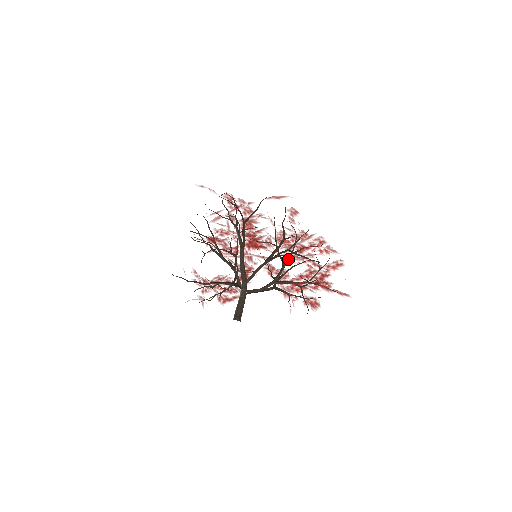
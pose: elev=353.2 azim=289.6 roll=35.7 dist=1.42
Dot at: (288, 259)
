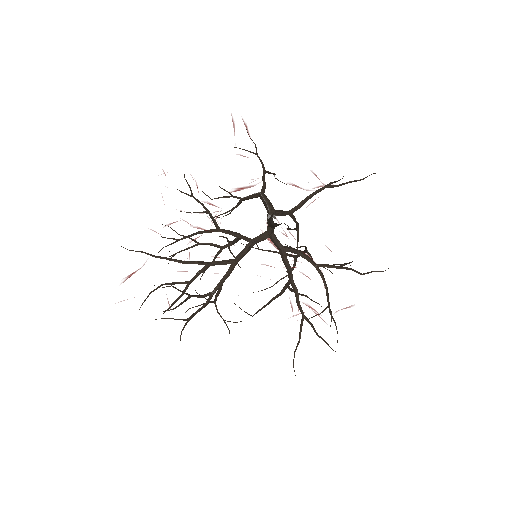
Dot at: (305, 250)
